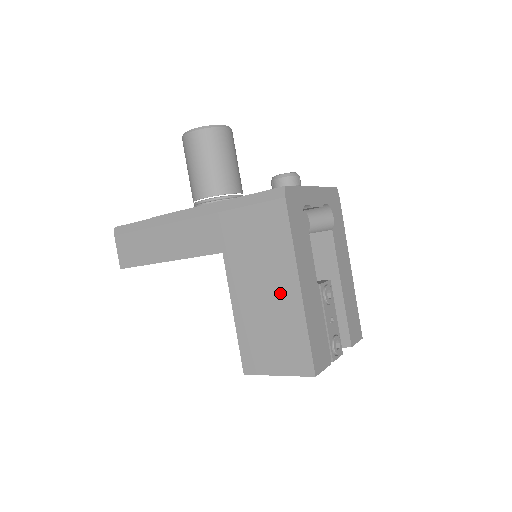
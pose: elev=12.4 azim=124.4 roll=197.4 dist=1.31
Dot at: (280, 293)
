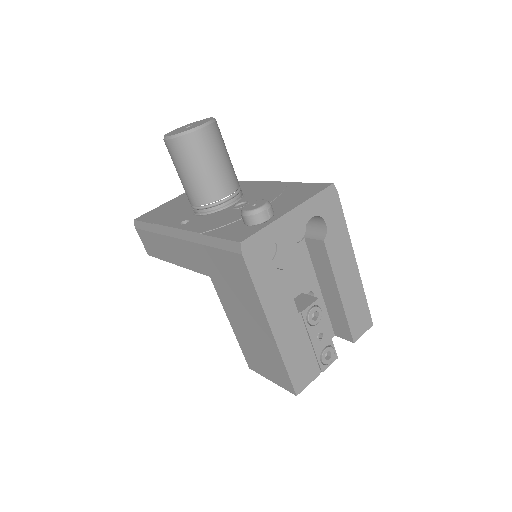
Dot at: (258, 327)
